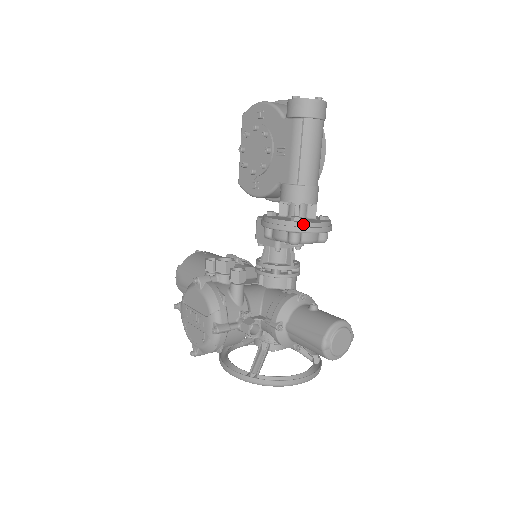
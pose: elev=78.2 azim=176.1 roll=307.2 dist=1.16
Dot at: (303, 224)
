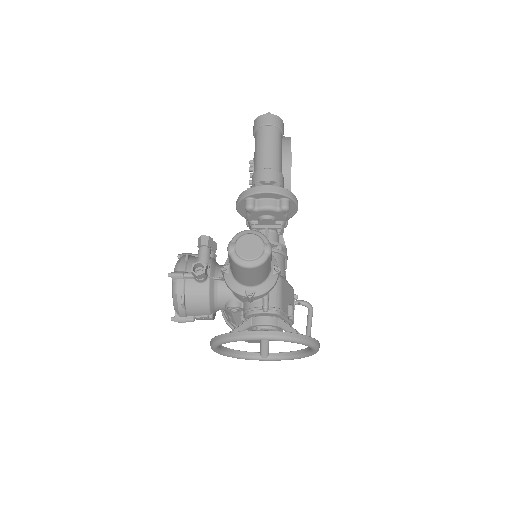
Dot at: (251, 189)
